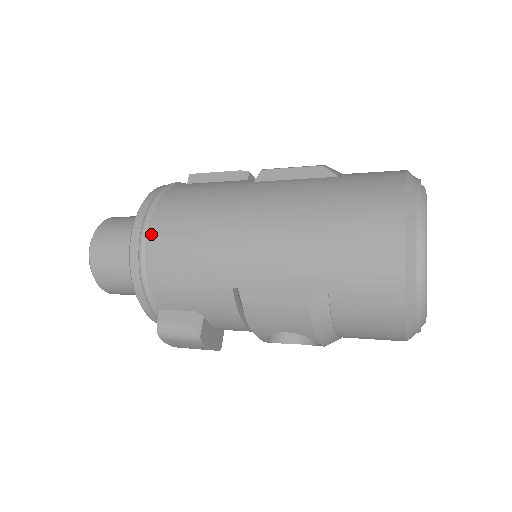
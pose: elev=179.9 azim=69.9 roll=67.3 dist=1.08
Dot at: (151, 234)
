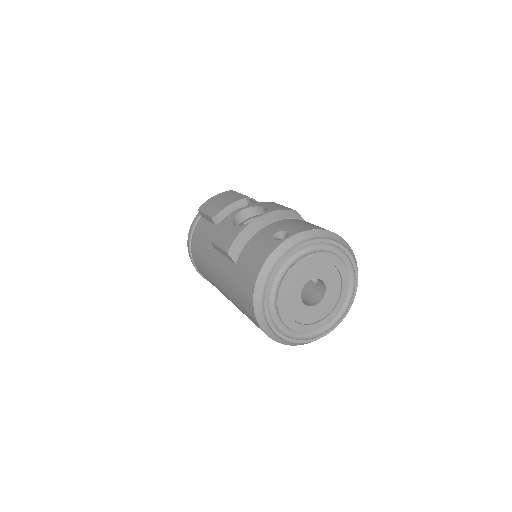
Dot at: (199, 272)
